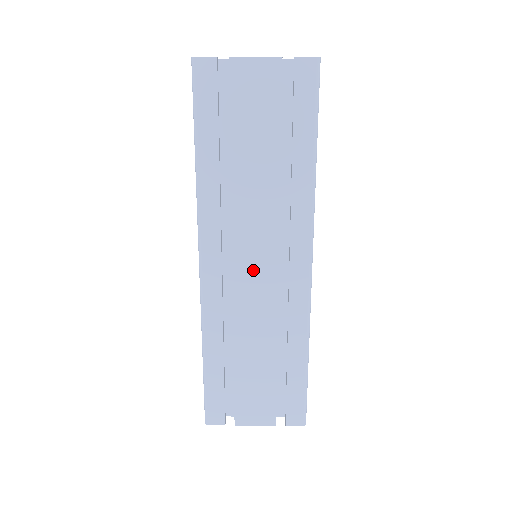
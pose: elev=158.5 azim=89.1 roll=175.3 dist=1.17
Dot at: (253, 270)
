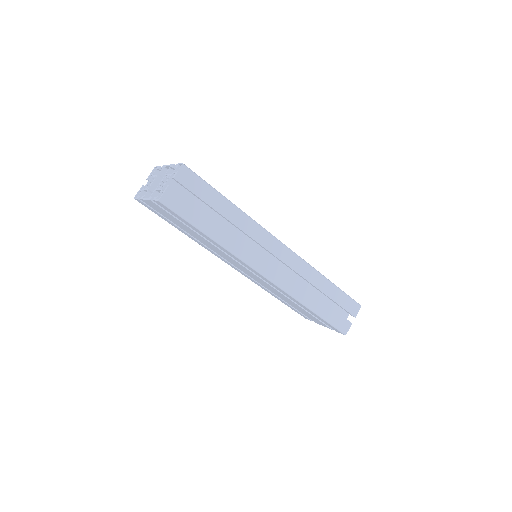
Dot at: (249, 273)
